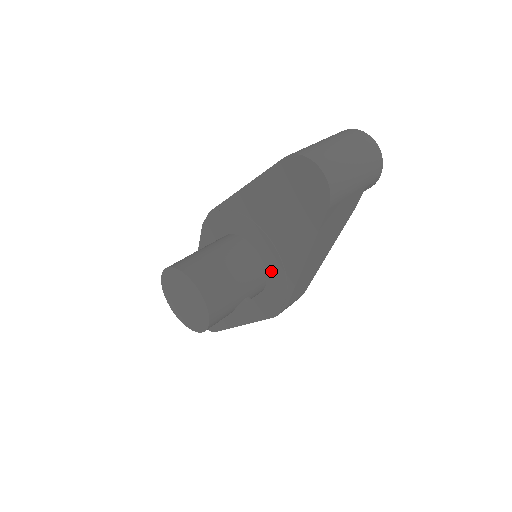
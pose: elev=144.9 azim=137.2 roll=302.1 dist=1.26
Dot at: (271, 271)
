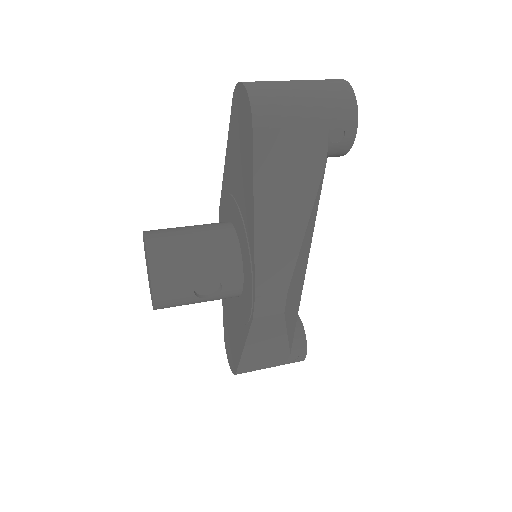
Dot at: (243, 250)
